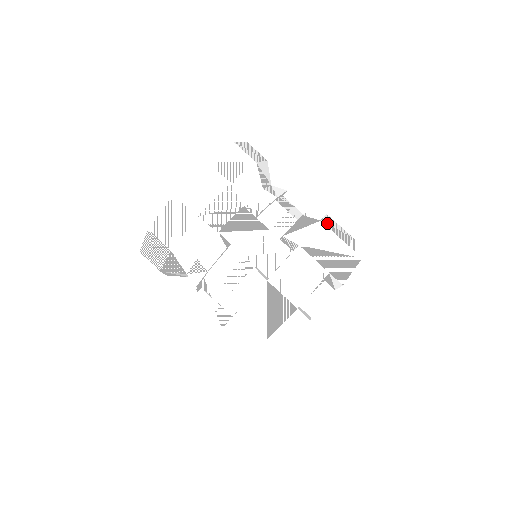
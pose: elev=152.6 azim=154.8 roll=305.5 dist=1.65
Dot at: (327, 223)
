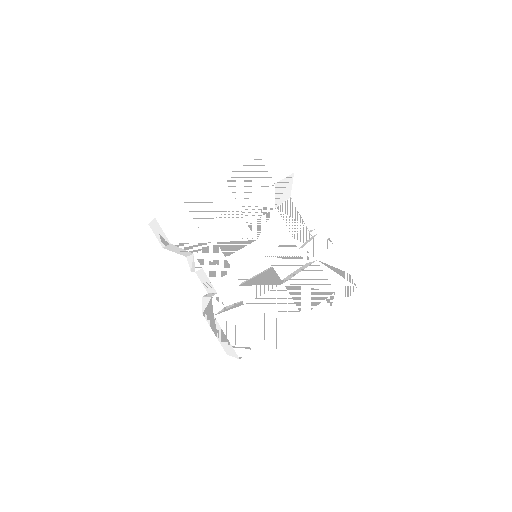
Dot at: (296, 283)
